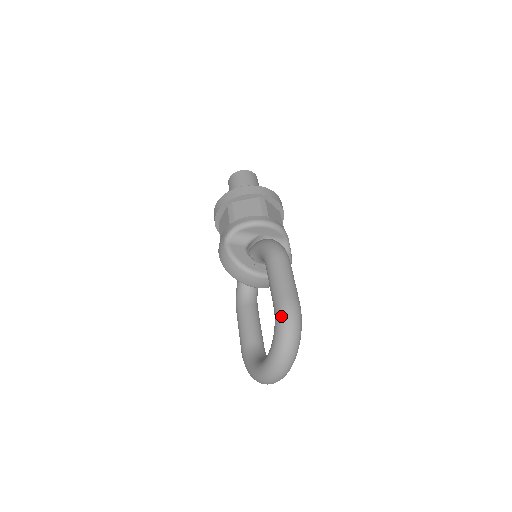
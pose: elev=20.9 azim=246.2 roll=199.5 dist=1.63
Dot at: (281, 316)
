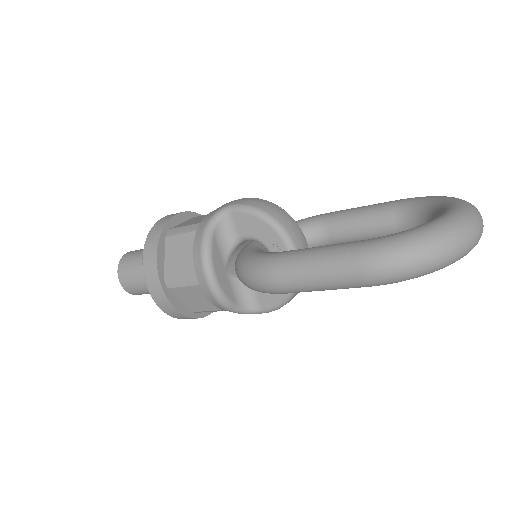
Dot at: occluded
